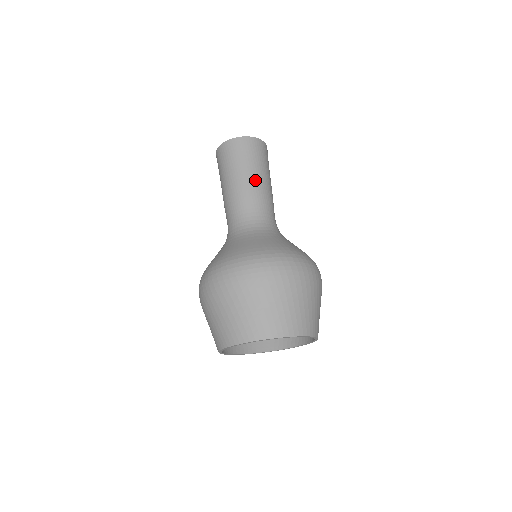
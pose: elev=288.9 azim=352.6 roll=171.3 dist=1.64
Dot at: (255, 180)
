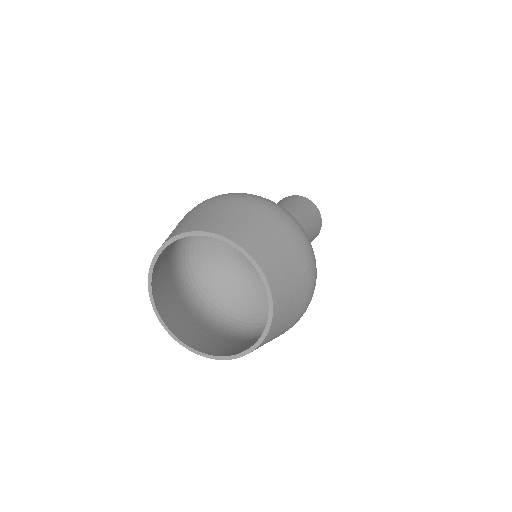
Dot at: (286, 208)
